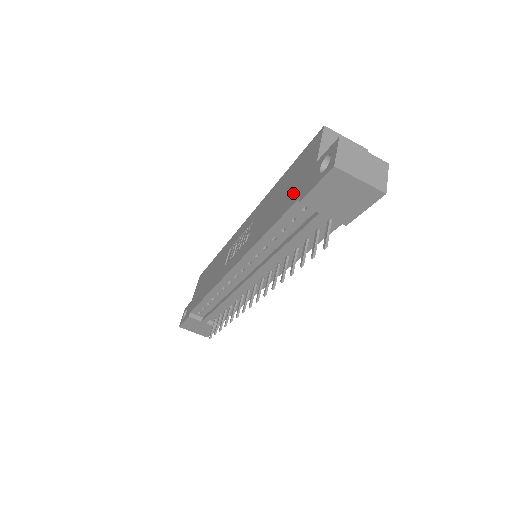
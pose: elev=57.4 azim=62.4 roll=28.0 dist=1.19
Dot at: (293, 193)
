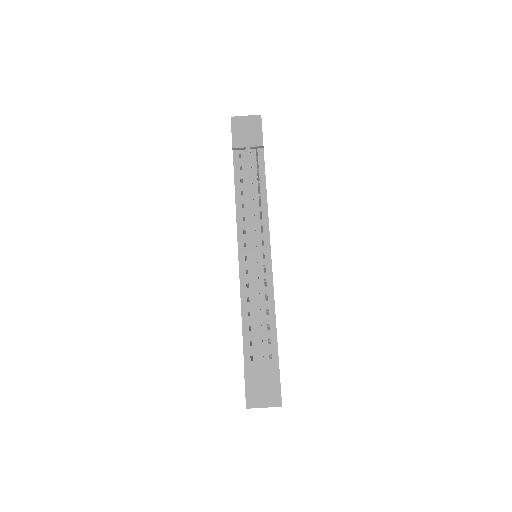
Dot at: occluded
